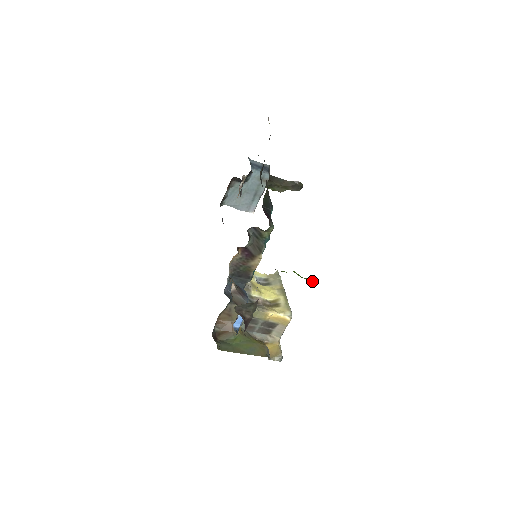
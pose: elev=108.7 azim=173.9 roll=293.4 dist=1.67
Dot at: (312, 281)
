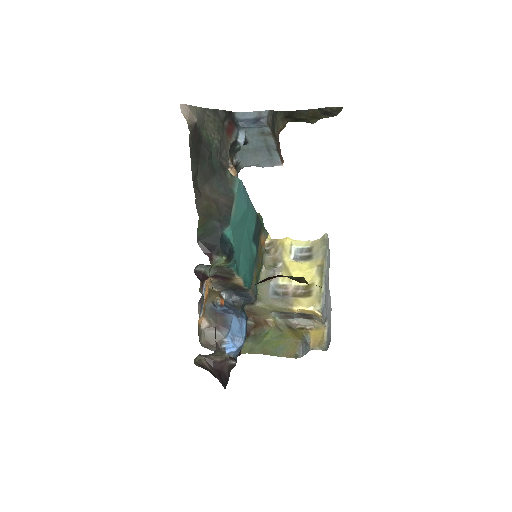
Dot at: occluded
